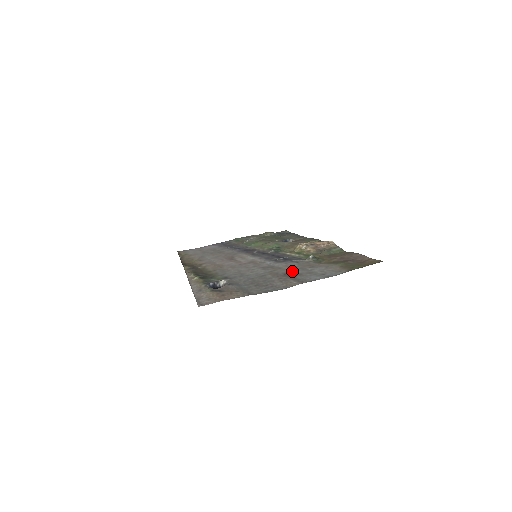
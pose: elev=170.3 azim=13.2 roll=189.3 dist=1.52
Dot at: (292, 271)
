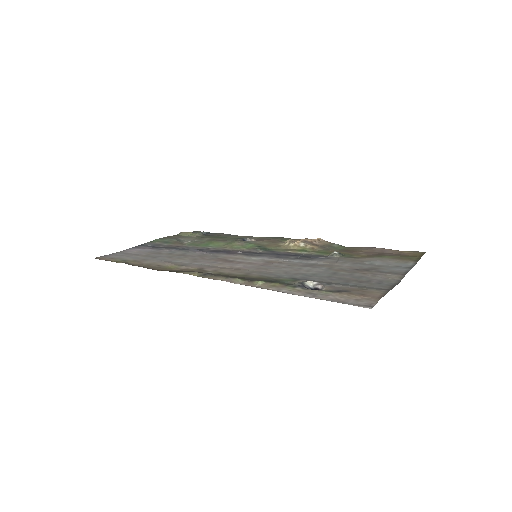
Dot at: (356, 266)
